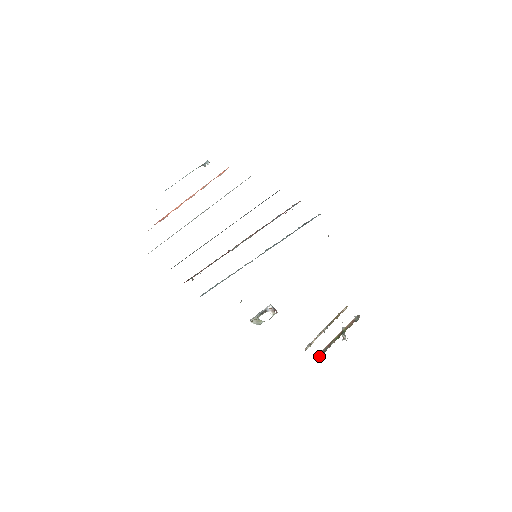
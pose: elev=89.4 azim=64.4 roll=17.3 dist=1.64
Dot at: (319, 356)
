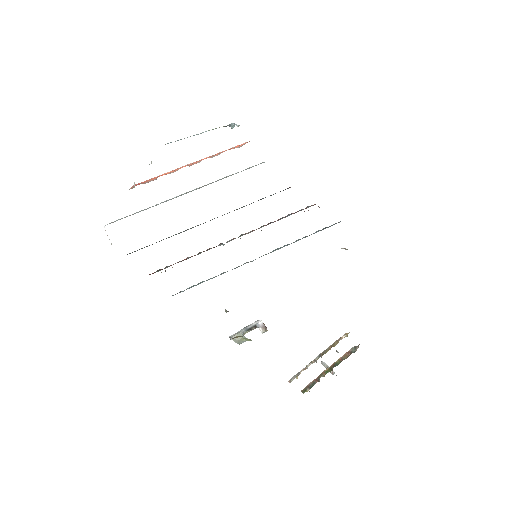
Dot at: (303, 392)
